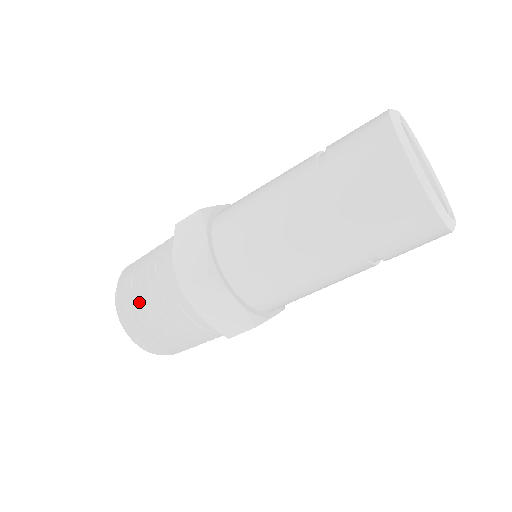
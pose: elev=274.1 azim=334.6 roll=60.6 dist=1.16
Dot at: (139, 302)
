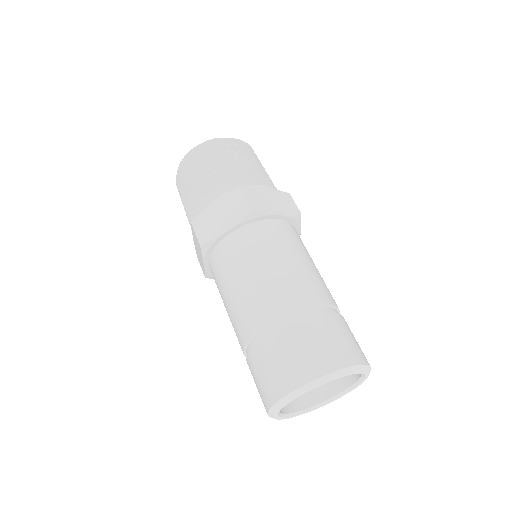
Dot at: (190, 178)
